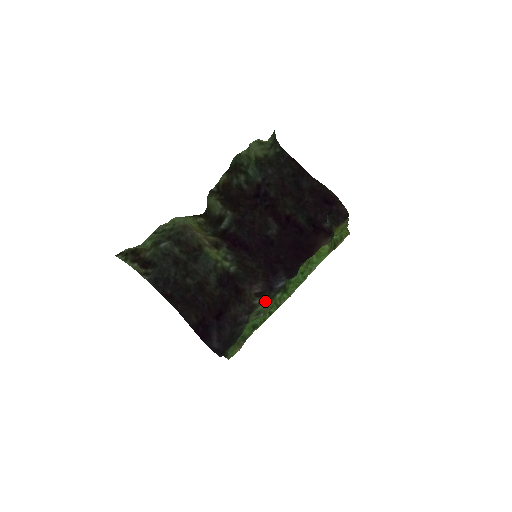
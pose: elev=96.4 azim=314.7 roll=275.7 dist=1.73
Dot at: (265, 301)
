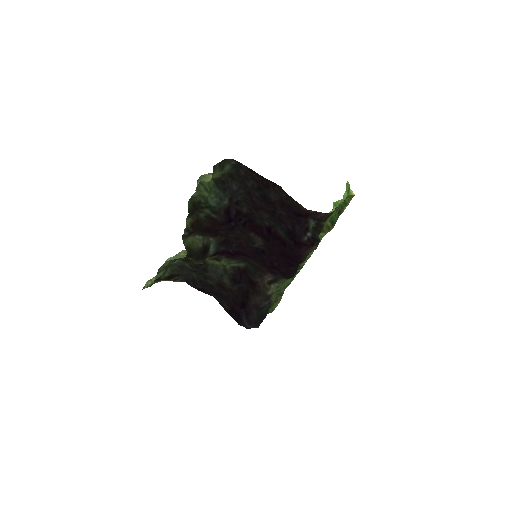
Dot at: (280, 284)
